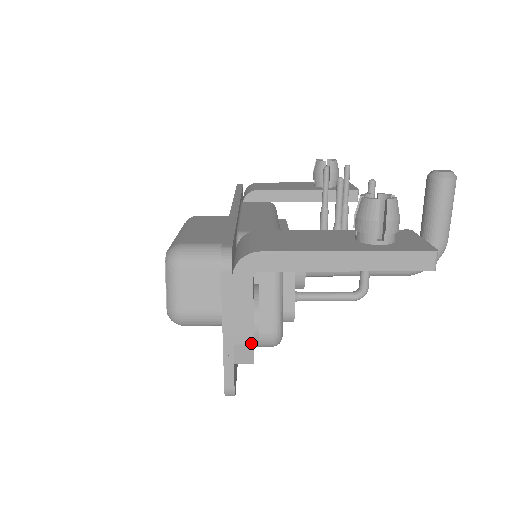
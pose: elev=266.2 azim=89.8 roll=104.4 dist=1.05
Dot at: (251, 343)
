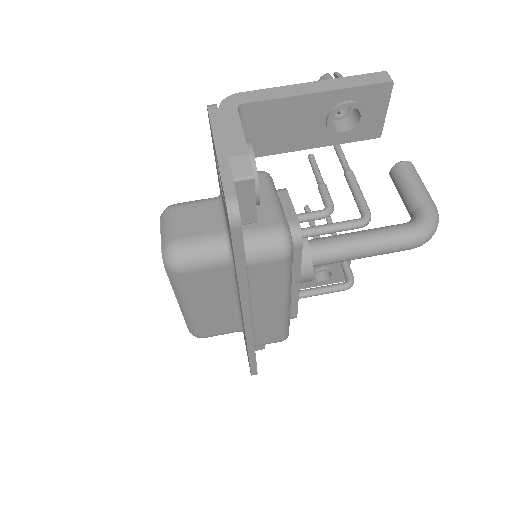
Dot at: (246, 153)
